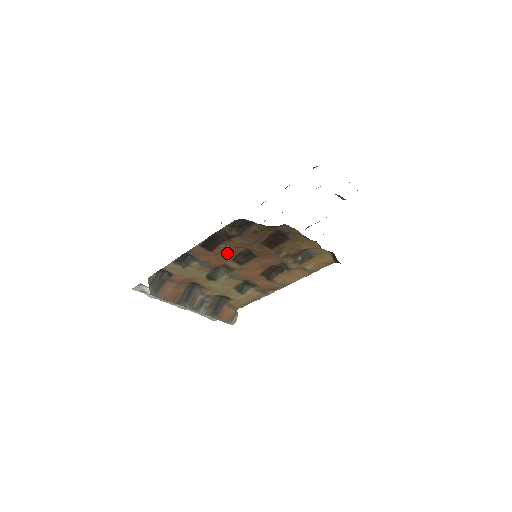
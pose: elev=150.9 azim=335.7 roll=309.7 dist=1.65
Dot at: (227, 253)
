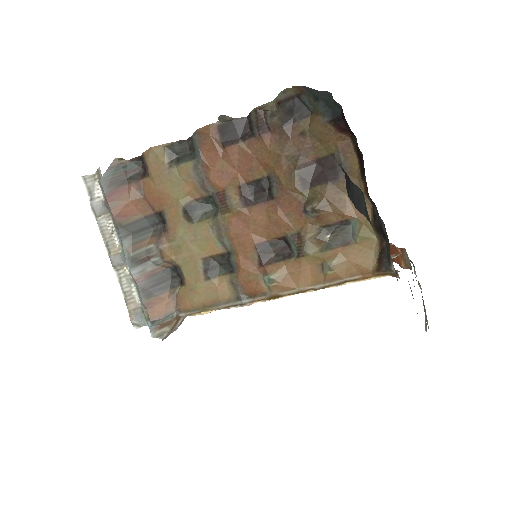
Dot at: (240, 168)
